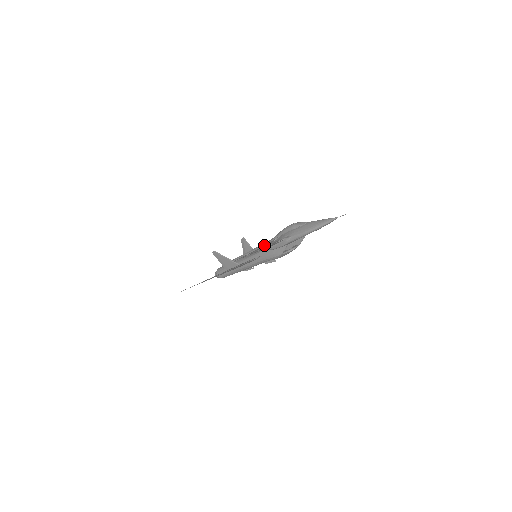
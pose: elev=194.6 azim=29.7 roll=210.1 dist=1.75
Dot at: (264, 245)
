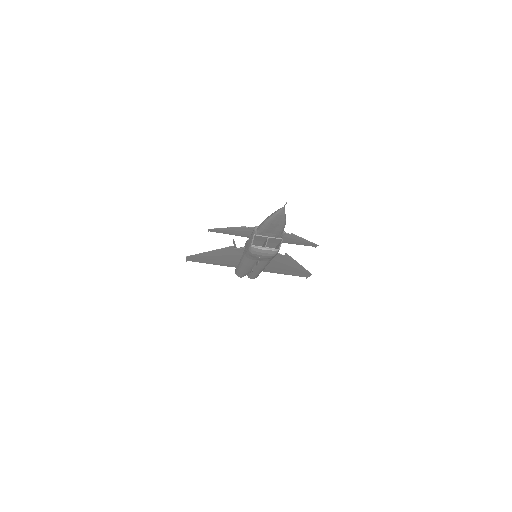
Dot at: occluded
